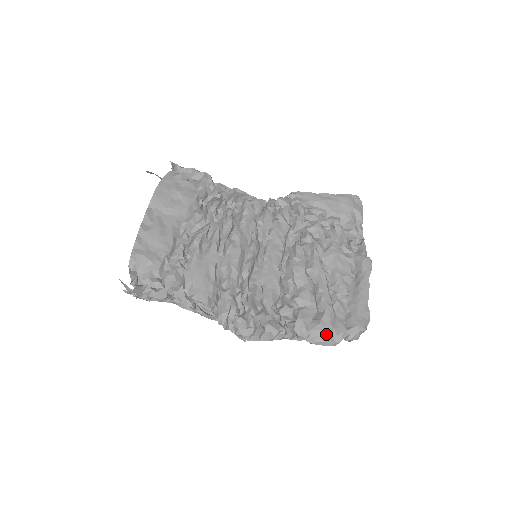
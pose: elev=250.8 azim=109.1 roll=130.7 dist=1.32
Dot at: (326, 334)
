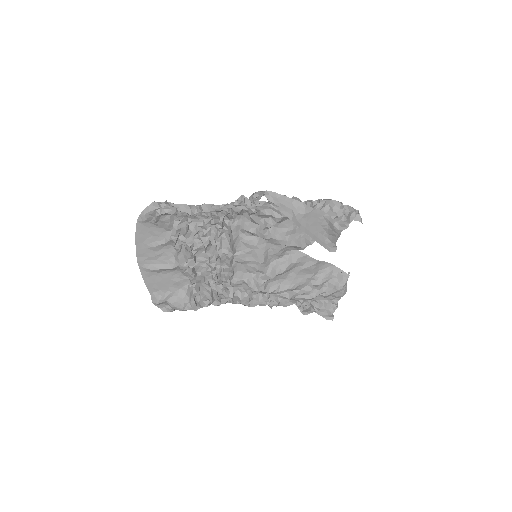
Dot at: occluded
